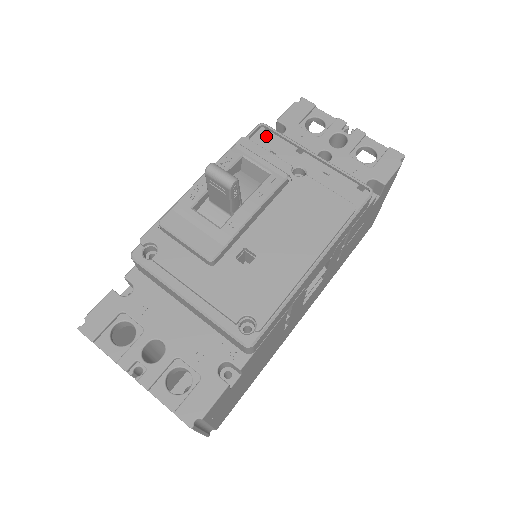
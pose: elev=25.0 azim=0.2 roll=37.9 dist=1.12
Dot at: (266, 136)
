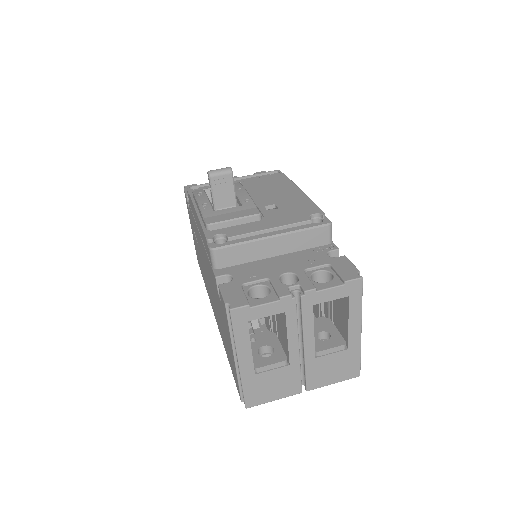
Dot at: occluded
